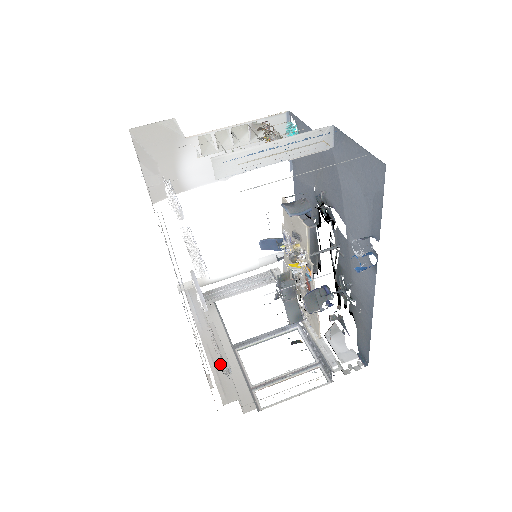
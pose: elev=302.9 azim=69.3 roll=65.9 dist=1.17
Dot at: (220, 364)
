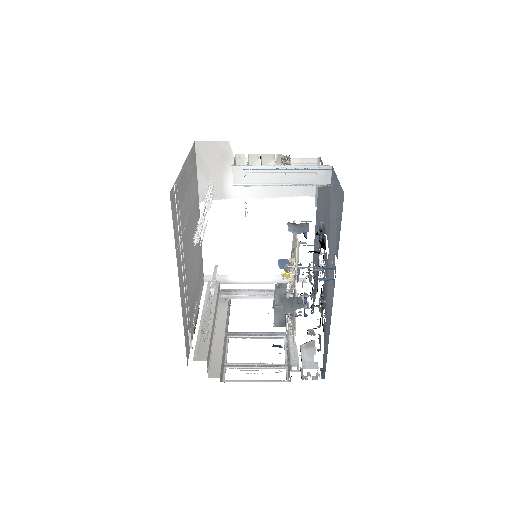
Dot at: (202, 329)
